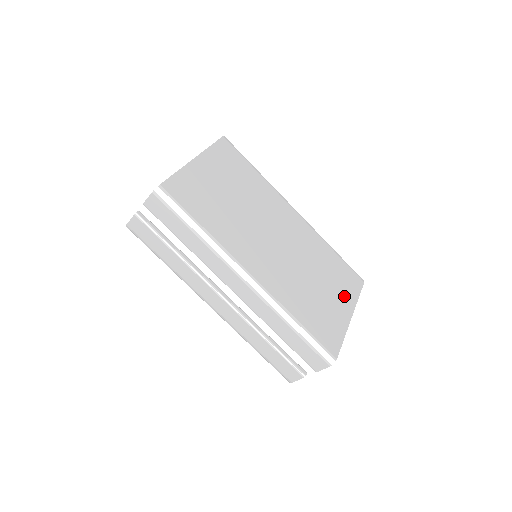
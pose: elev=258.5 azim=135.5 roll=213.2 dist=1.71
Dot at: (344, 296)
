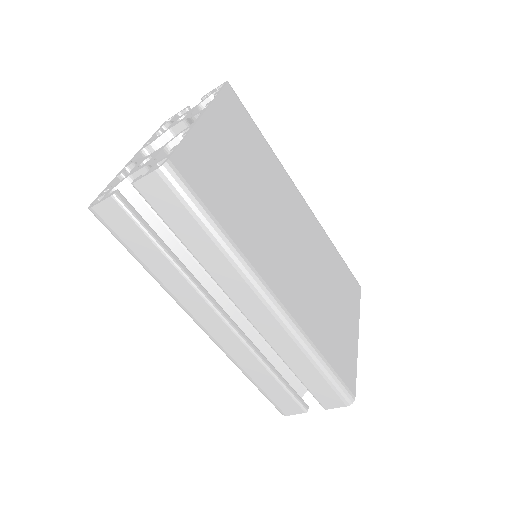
Dot at: (350, 310)
